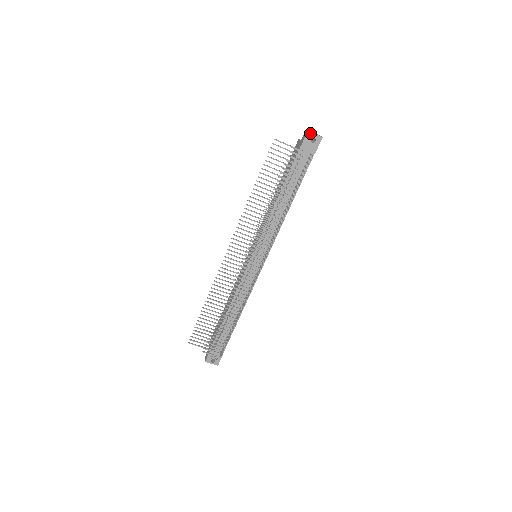
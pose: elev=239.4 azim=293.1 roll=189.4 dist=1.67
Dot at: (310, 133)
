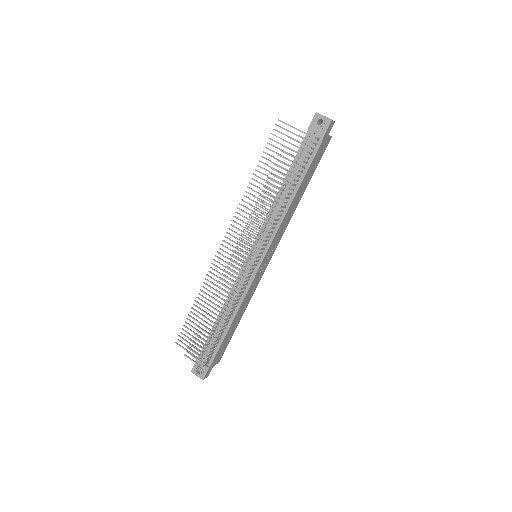
Dot at: (318, 115)
